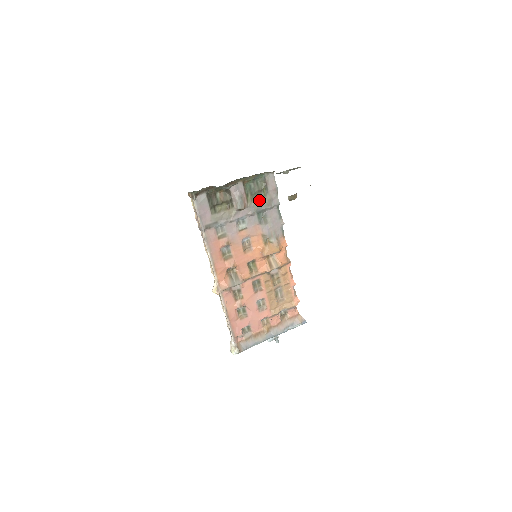
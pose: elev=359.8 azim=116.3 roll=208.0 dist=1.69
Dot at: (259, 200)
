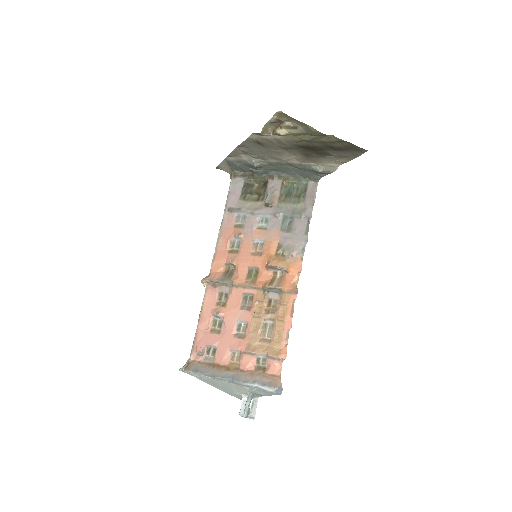
Dot at: (291, 205)
